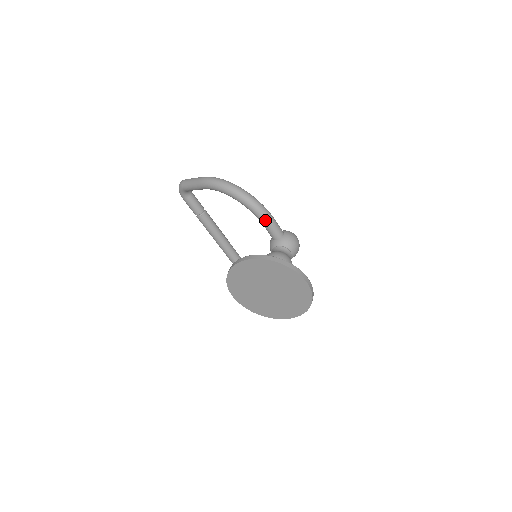
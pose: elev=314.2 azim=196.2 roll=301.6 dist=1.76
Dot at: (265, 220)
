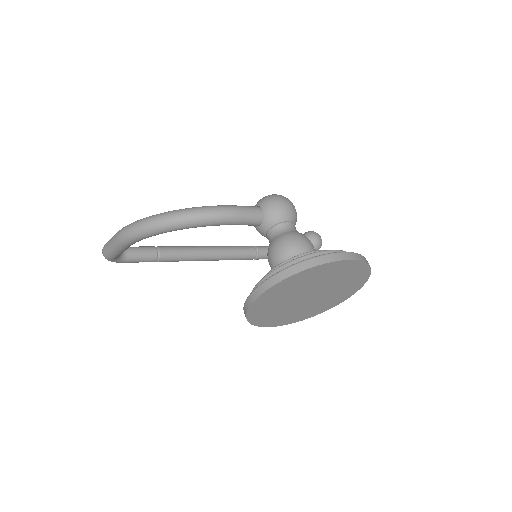
Dot at: (228, 221)
